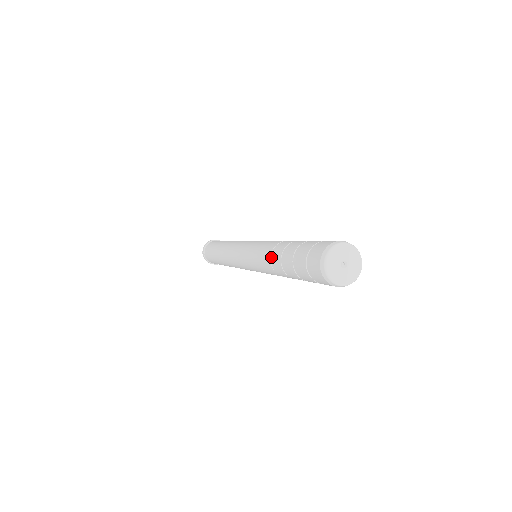
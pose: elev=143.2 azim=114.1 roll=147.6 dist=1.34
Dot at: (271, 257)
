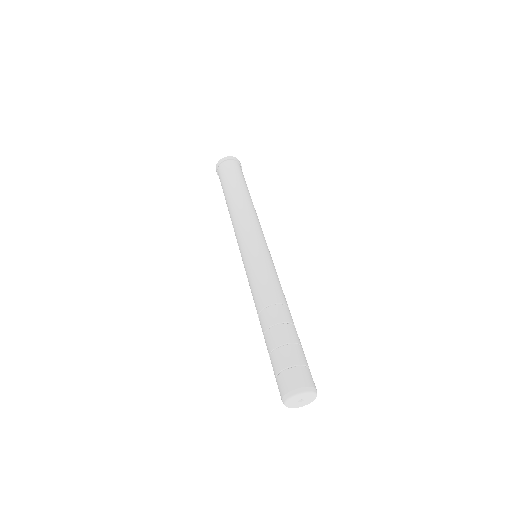
Dot at: (259, 315)
